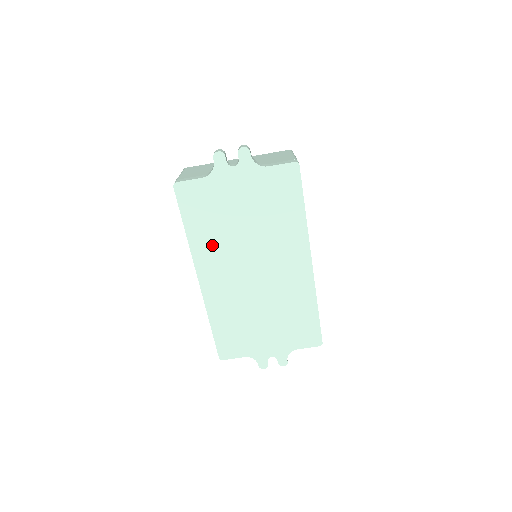
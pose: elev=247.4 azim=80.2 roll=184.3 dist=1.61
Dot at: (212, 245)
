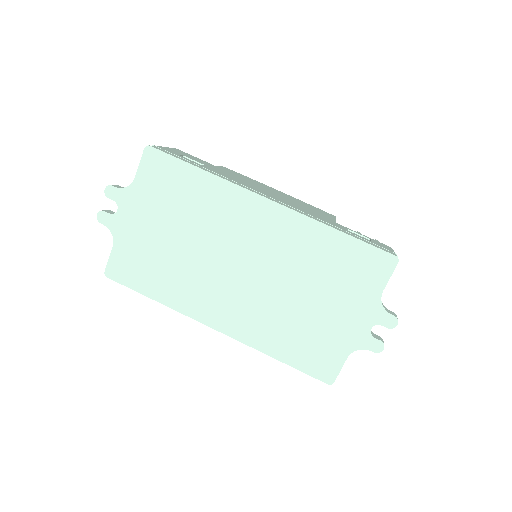
Dot at: (183, 287)
